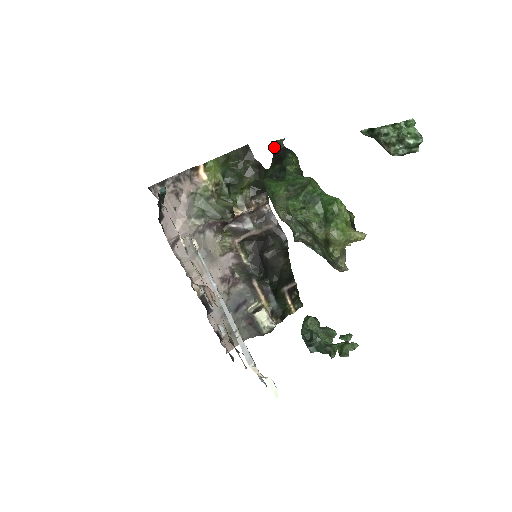
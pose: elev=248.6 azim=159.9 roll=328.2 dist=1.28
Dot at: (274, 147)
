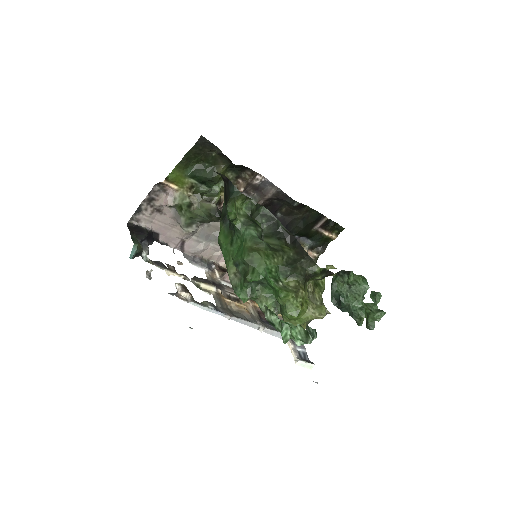
Dot at: occluded
